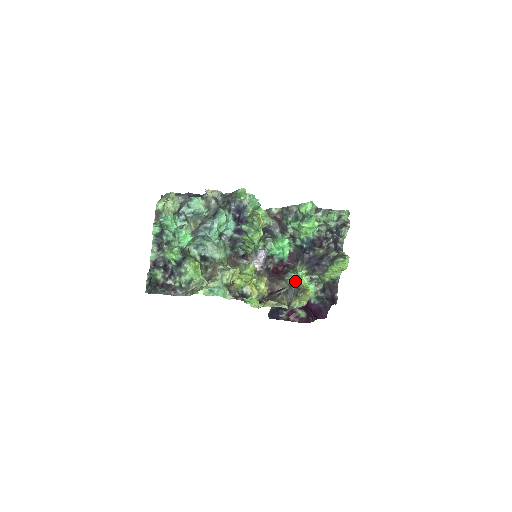
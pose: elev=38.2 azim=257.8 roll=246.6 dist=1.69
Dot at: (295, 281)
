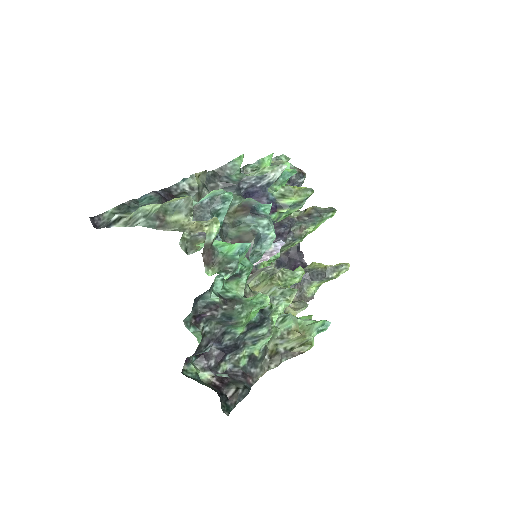
Dot at: occluded
